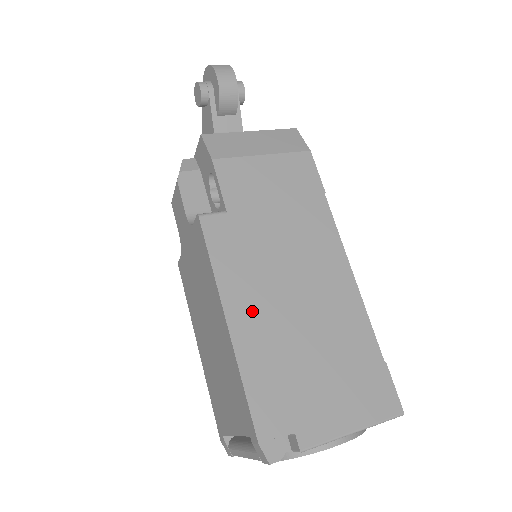
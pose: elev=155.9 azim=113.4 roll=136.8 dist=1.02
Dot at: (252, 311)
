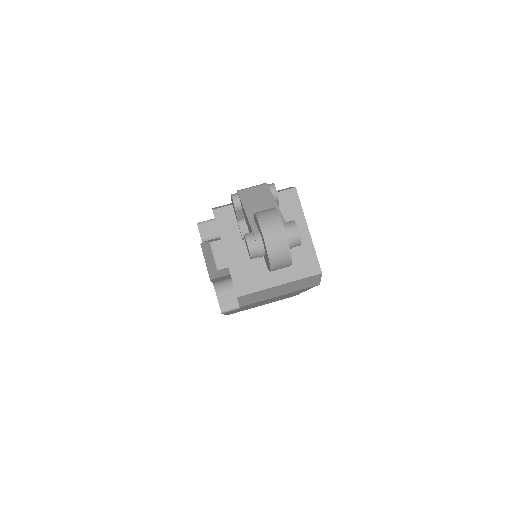
Dot at: occluded
